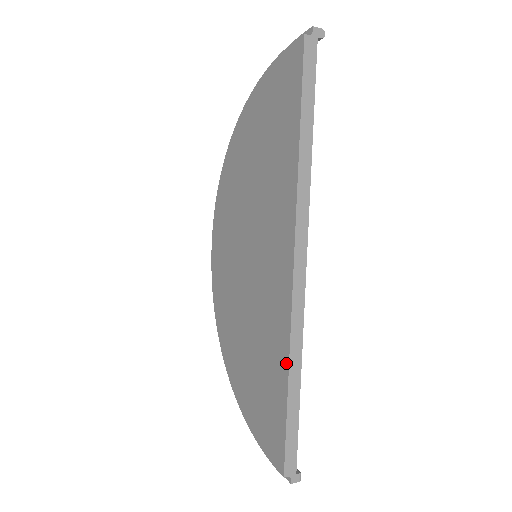
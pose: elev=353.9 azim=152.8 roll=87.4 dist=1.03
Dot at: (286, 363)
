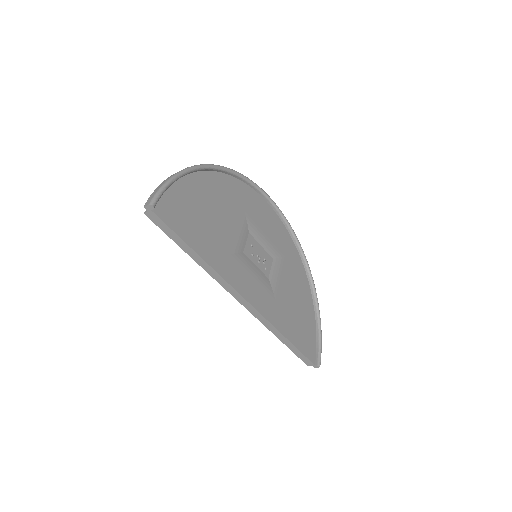
Dot at: (274, 332)
